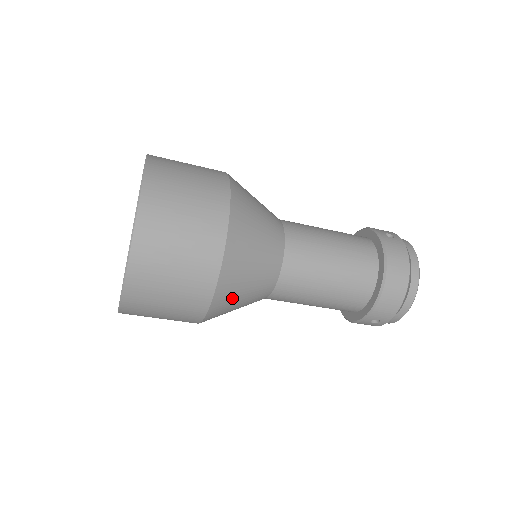
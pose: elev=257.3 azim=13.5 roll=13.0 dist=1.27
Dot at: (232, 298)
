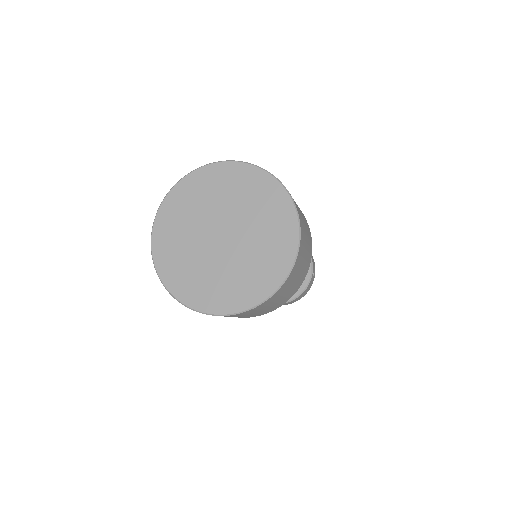
Dot at: occluded
